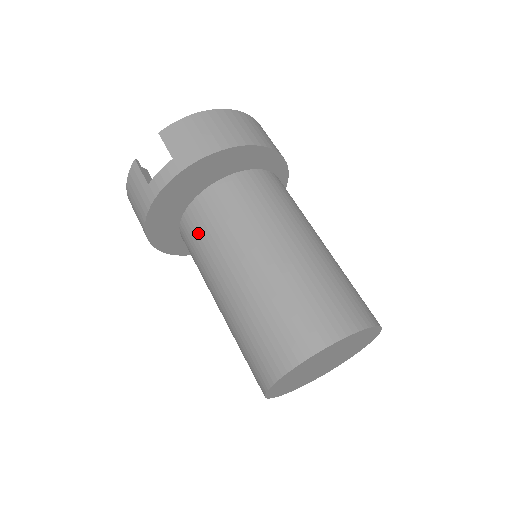
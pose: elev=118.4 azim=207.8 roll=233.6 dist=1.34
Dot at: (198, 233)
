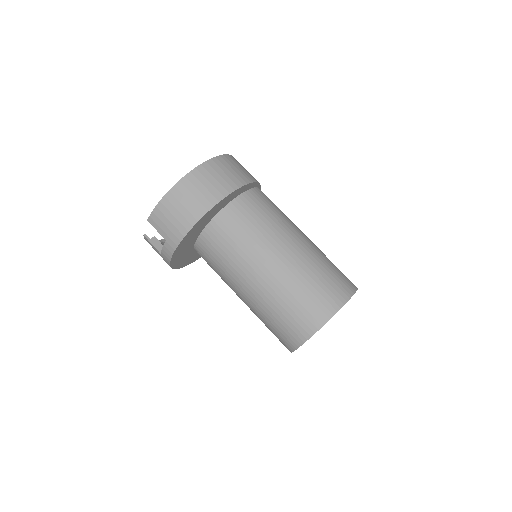
Dot at: (209, 264)
